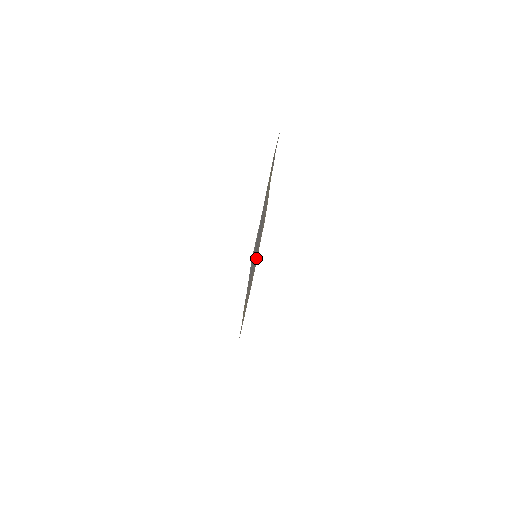
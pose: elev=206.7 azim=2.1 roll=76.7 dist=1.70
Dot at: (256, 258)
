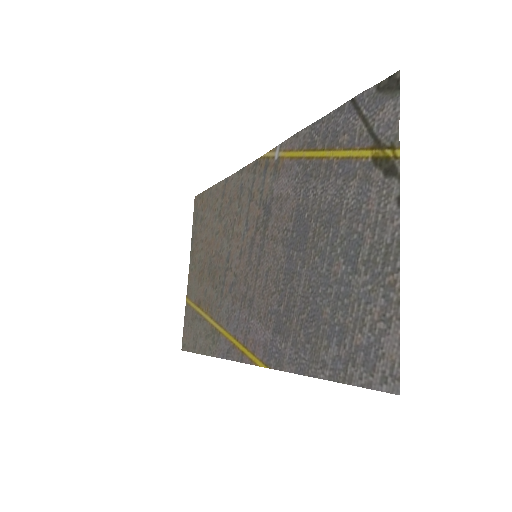
Dot at: (235, 242)
